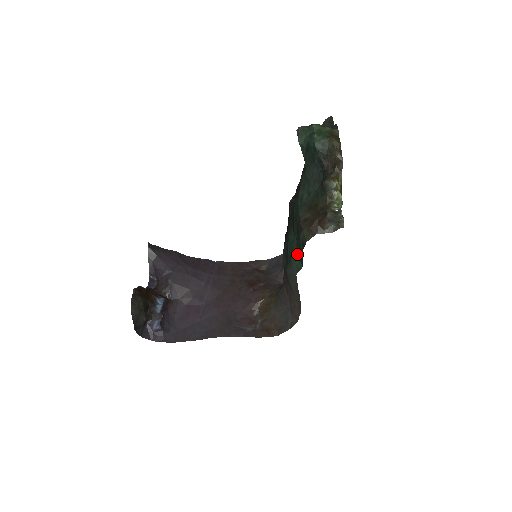
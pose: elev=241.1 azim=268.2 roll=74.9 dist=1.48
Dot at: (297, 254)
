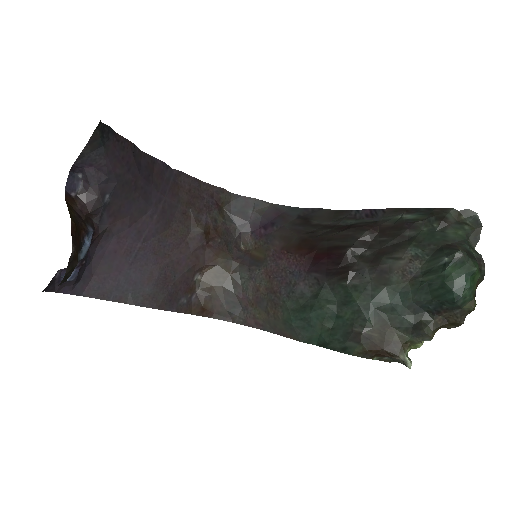
Dot at: (322, 335)
